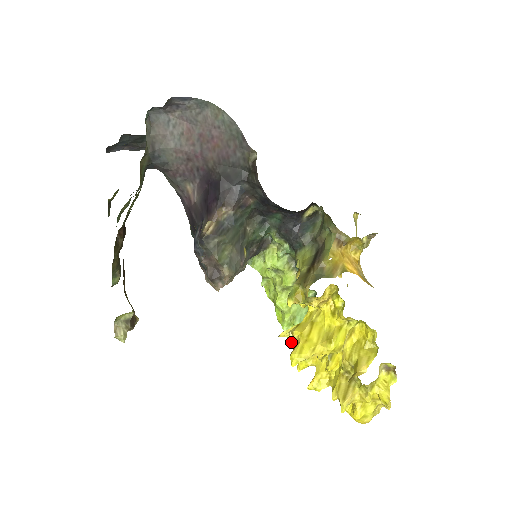
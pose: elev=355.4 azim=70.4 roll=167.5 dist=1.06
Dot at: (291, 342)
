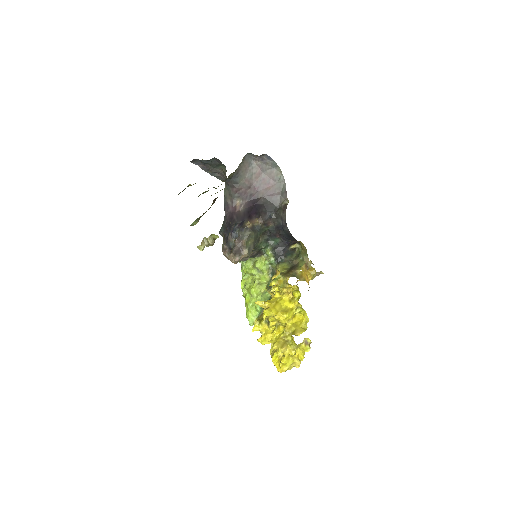
Dot at: (249, 317)
